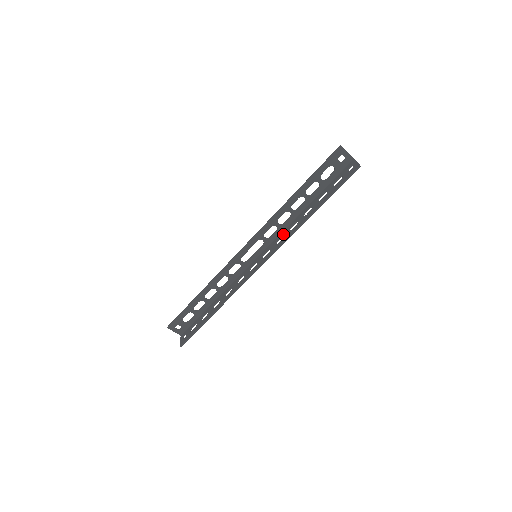
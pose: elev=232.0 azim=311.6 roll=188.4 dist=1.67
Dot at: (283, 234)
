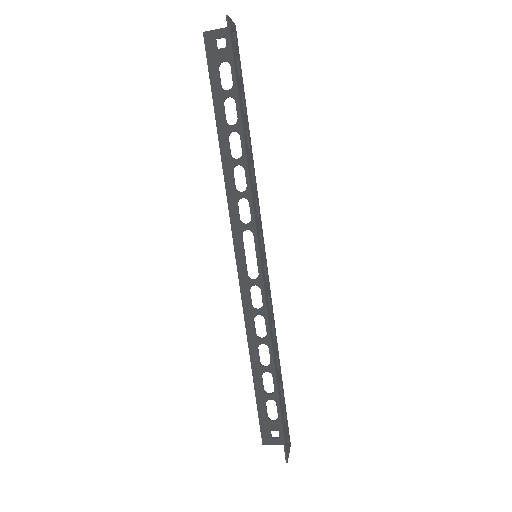
Dot at: occluded
